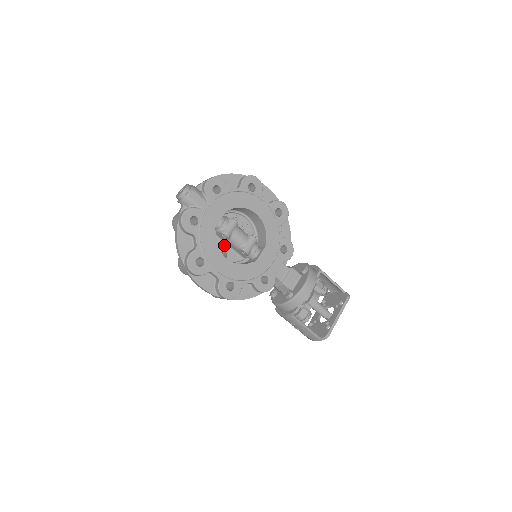
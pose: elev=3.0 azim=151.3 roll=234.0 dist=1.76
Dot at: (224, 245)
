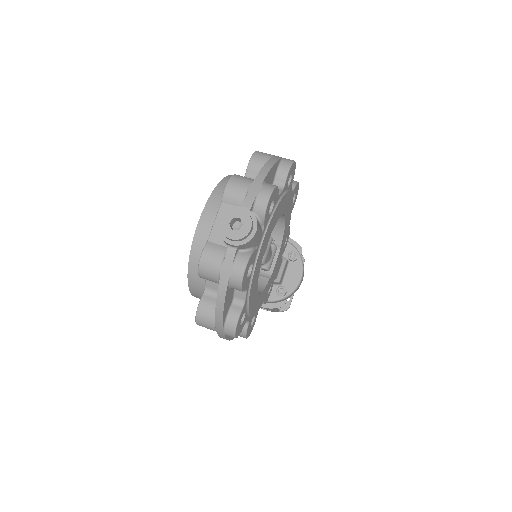
Dot at: occluded
